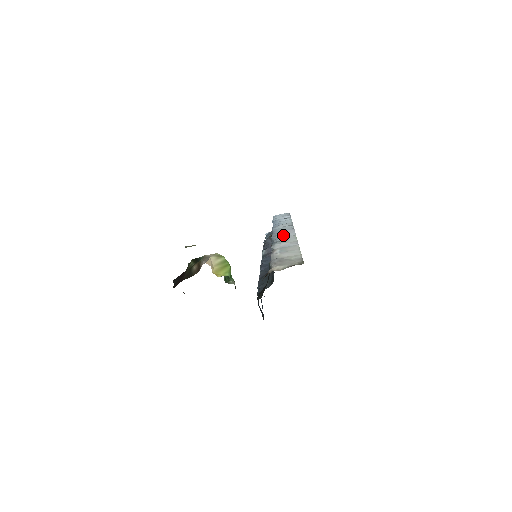
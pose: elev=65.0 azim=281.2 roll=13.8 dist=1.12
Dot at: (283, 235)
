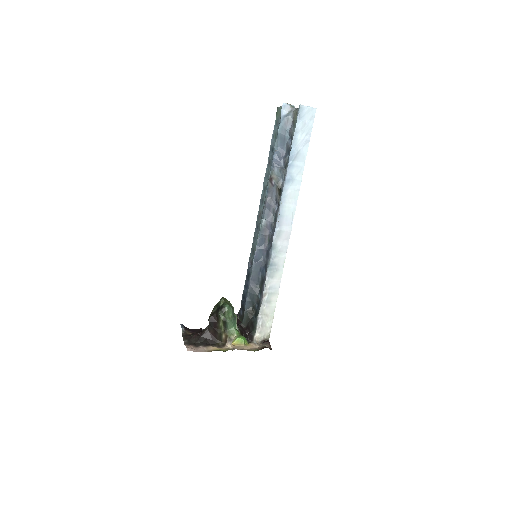
Dot at: (280, 247)
